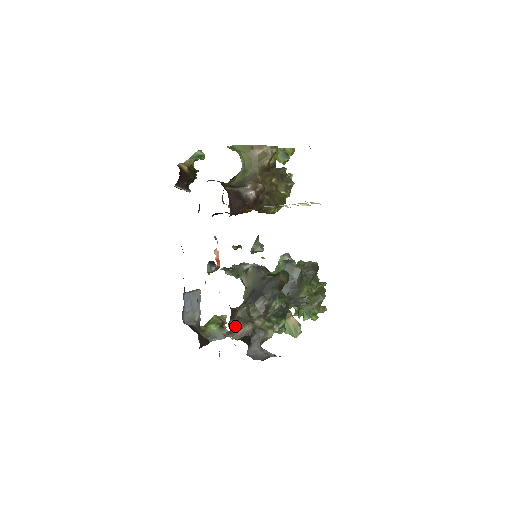
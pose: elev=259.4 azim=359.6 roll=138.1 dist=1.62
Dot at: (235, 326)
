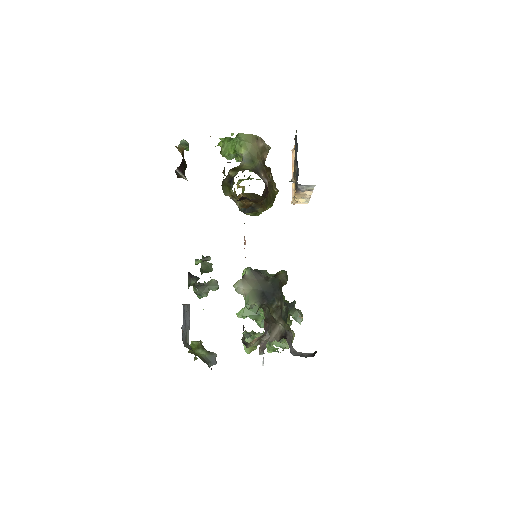
Dot at: (268, 327)
